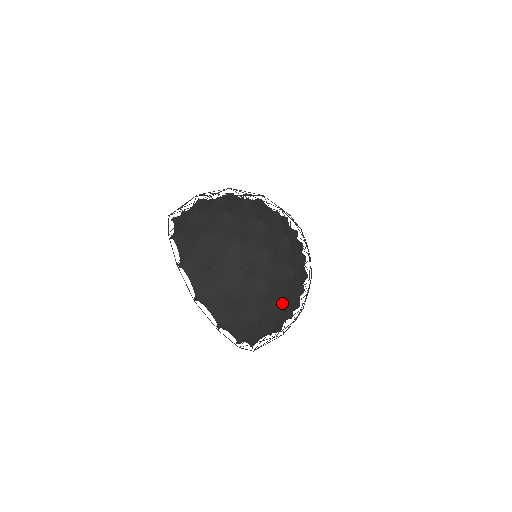
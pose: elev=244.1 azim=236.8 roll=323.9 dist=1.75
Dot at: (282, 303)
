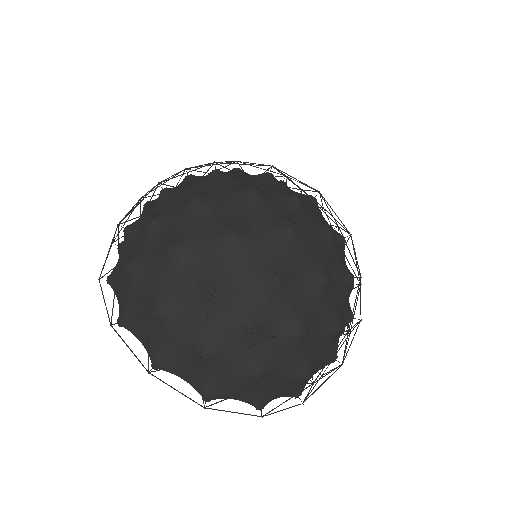
Dot at: (332, 328)
